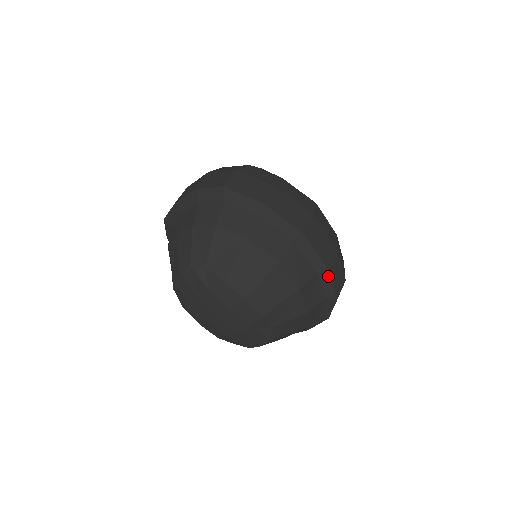
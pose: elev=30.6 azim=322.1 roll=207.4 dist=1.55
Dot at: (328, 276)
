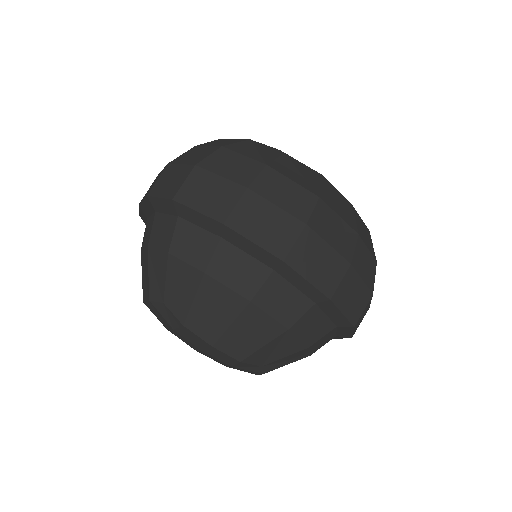
Dot at: (333, 306)
